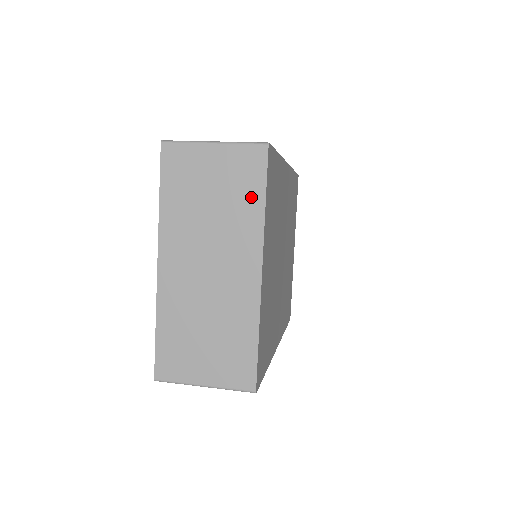
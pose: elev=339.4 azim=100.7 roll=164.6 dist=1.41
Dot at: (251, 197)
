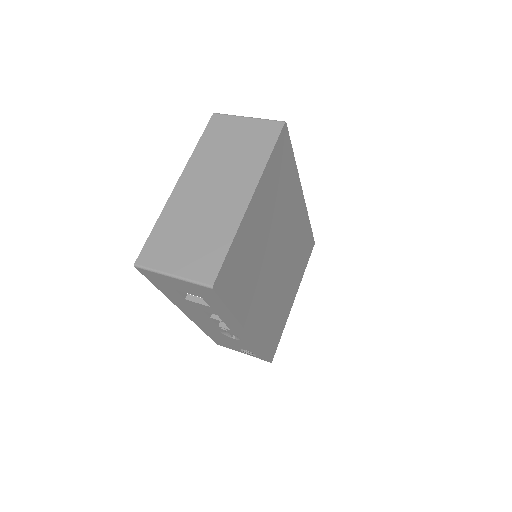
Dot at: (262, 150)
